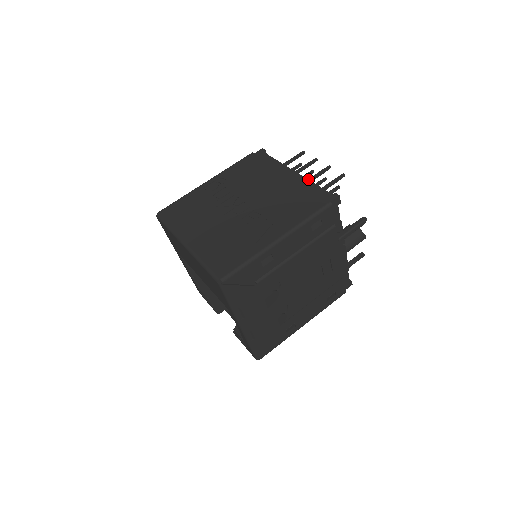
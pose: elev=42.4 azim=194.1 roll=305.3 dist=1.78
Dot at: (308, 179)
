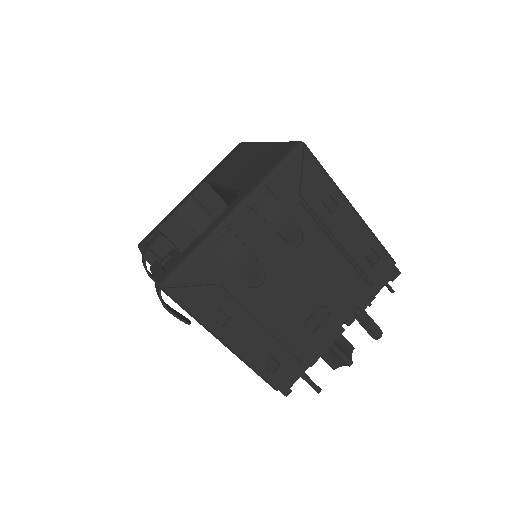
Dot at: occluded
